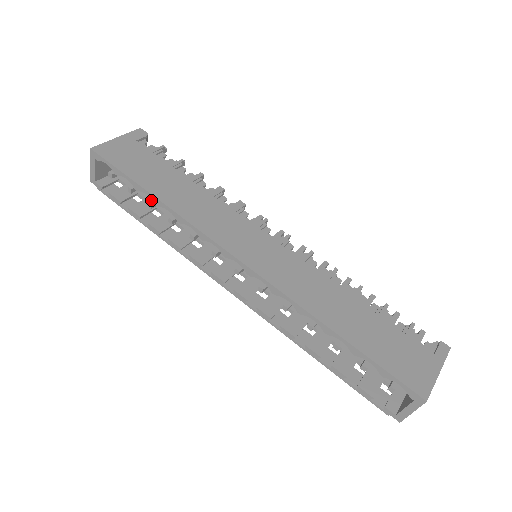
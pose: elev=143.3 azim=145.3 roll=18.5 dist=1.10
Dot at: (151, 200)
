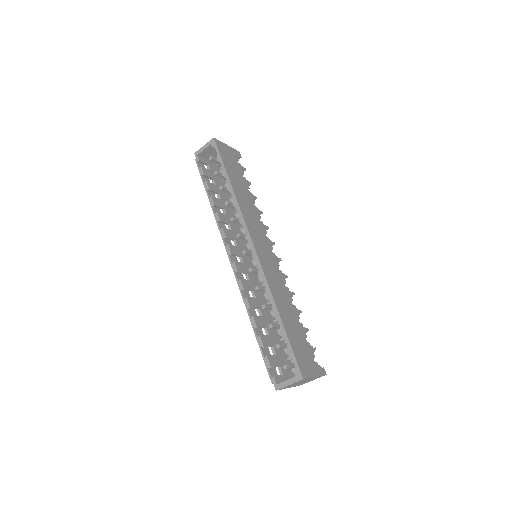
Dot at: (224, 186)
